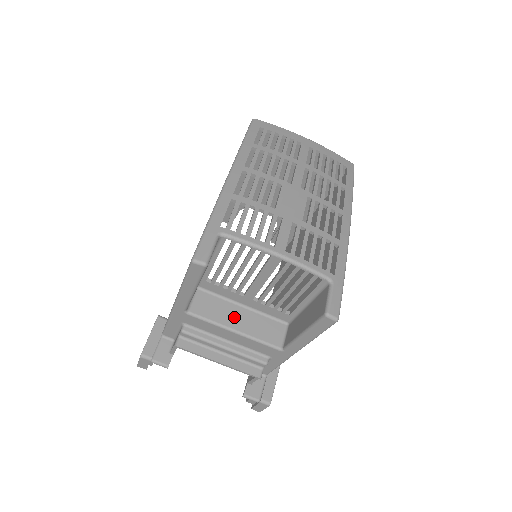
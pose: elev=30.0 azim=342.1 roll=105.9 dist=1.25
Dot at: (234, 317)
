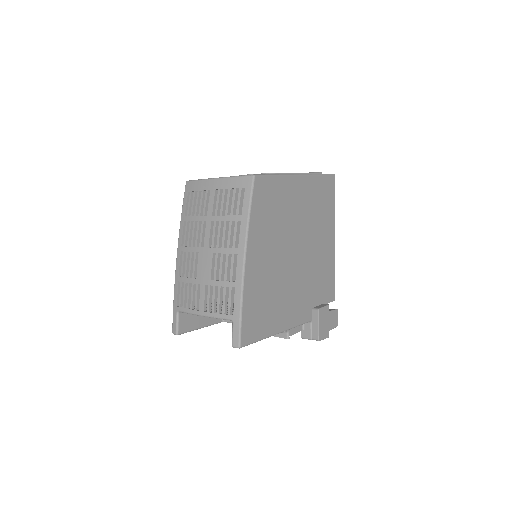
Dot at: occluded
